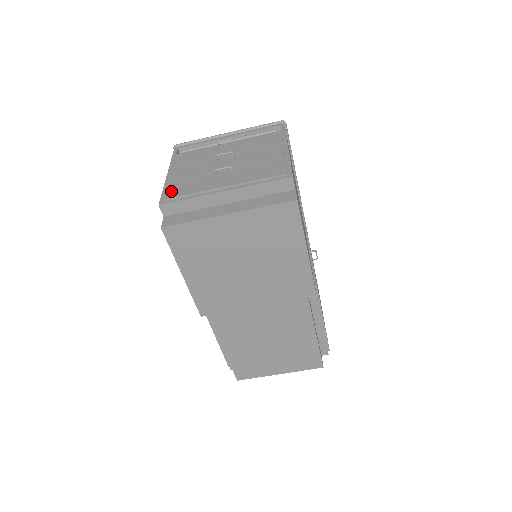
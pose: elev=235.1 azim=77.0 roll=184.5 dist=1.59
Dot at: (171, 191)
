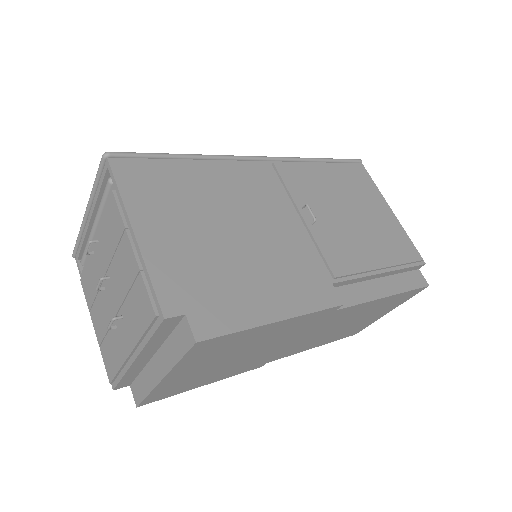
Dot at: (107, 366)
